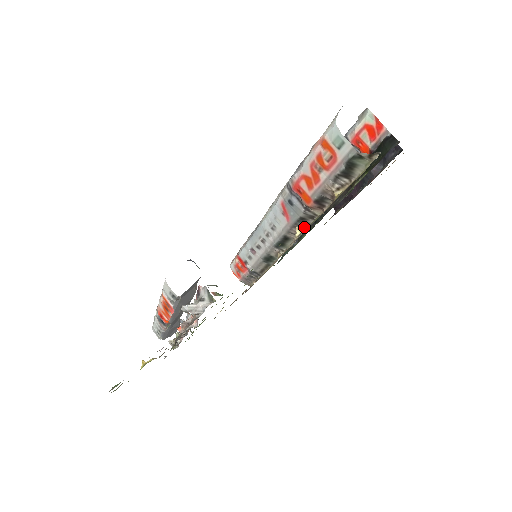
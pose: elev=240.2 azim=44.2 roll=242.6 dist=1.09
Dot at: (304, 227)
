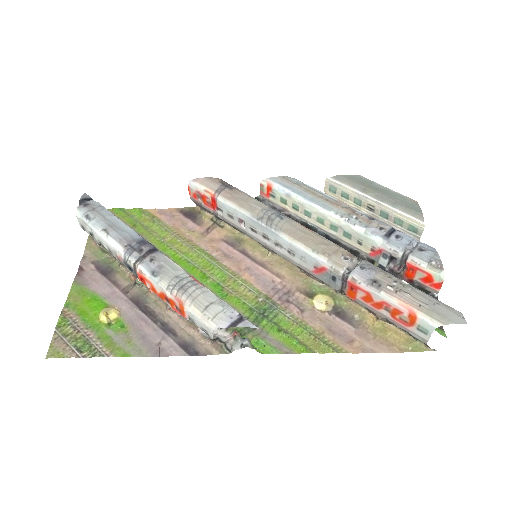
Dot at: (321, 282)
